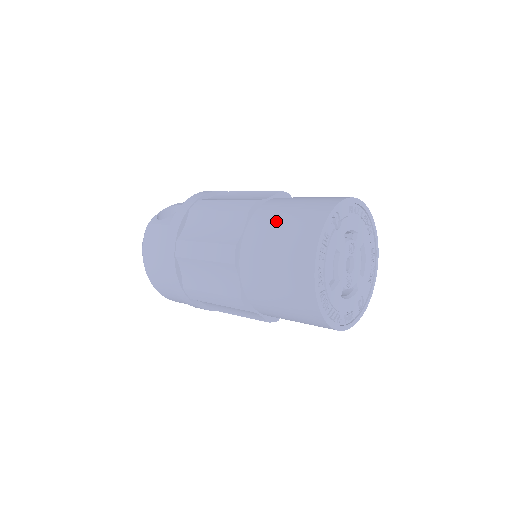
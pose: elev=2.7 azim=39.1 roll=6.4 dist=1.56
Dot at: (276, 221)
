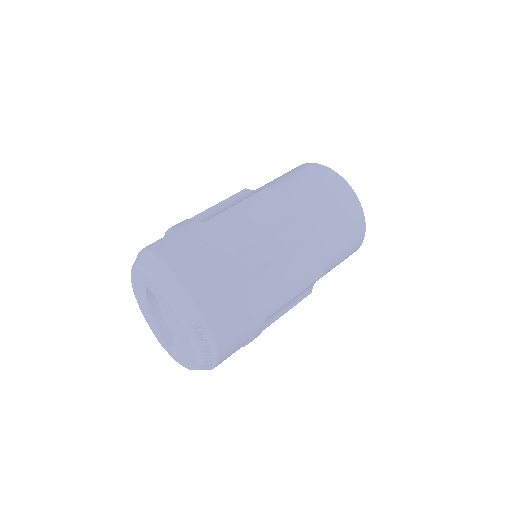
Dot at: (271, 181)
